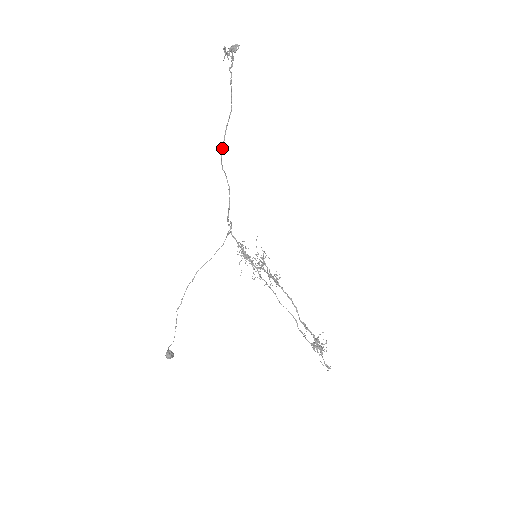
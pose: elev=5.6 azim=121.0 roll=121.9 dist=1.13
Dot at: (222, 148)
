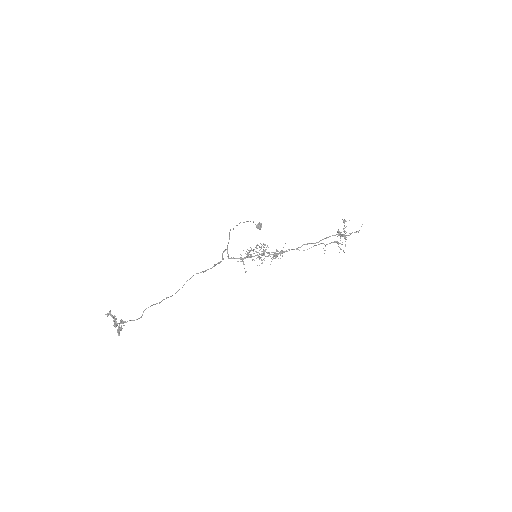
Dot at: occluded
